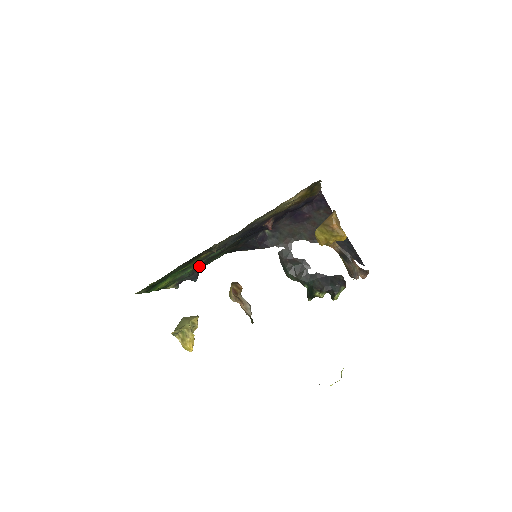
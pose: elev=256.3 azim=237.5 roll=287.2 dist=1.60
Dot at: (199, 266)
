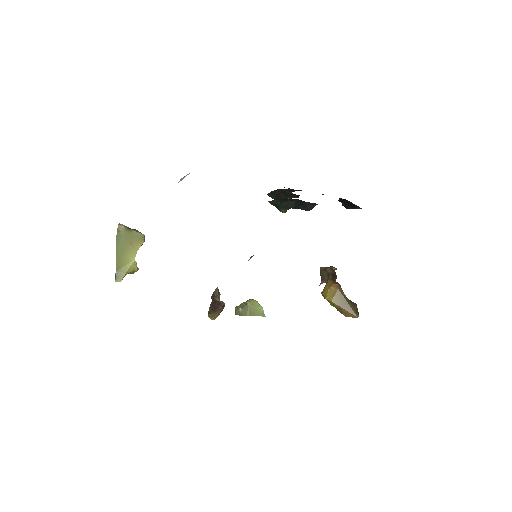
Dot at: occluded
